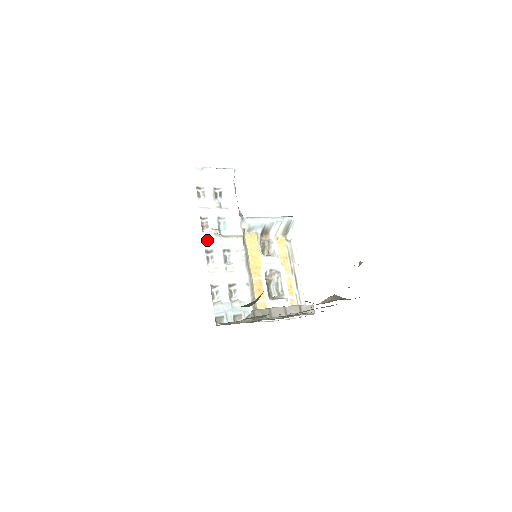
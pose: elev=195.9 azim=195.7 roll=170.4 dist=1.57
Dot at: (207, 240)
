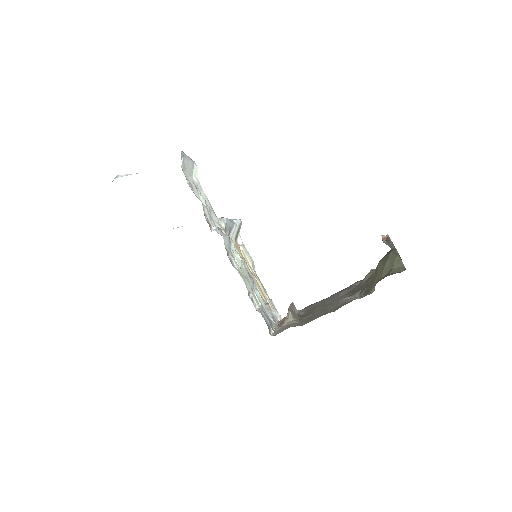
Dot at: (224, 239)
